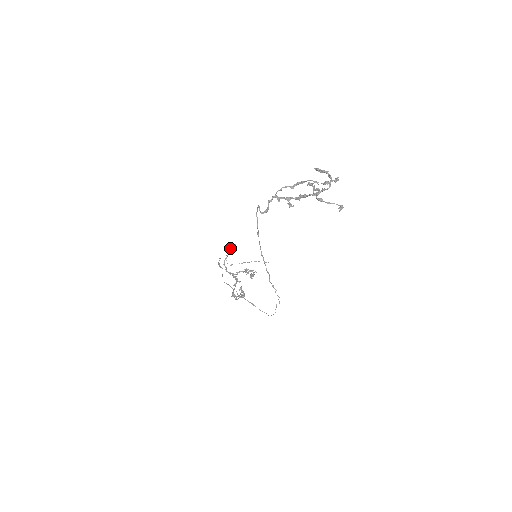
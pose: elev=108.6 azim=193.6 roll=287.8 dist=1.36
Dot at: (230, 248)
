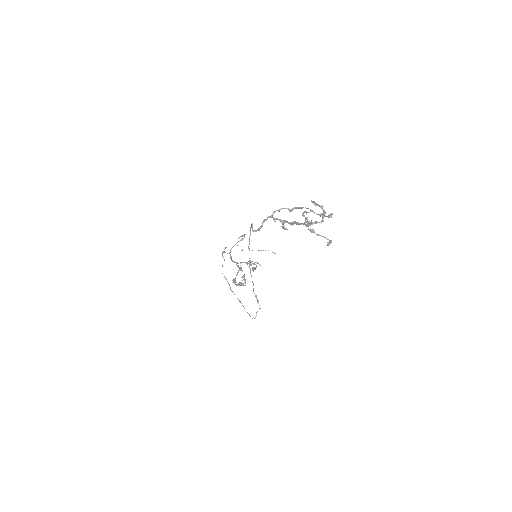
Dot at: occluded
